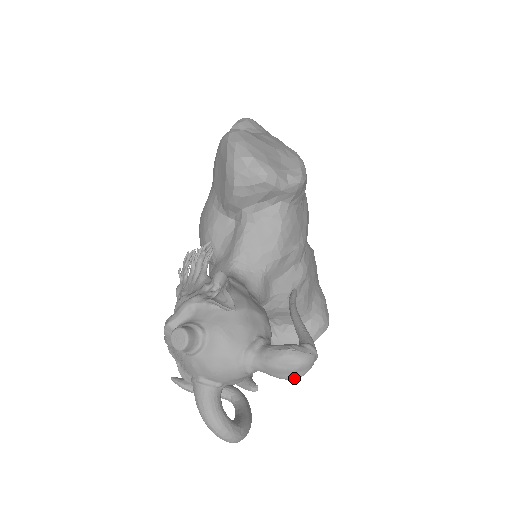
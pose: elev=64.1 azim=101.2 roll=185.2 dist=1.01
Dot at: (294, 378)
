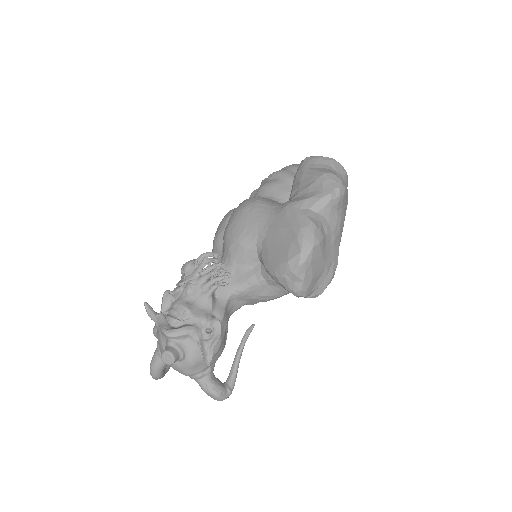
Dot at: occluded
